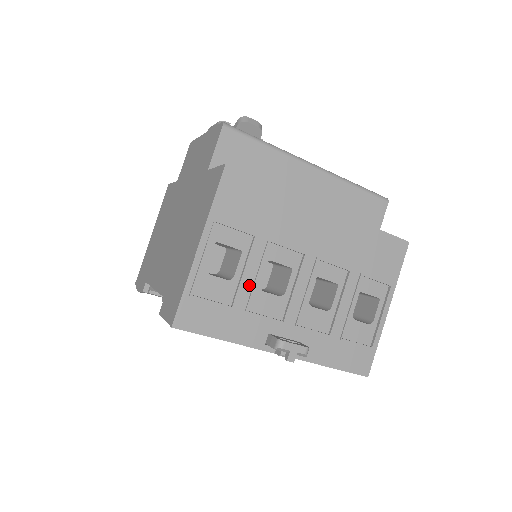
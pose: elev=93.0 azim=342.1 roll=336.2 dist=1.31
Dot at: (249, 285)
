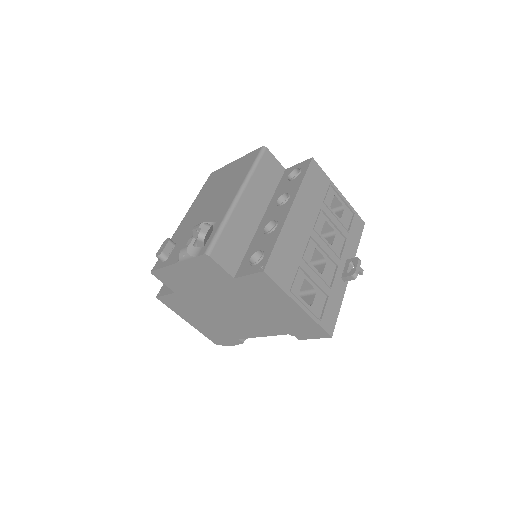
Dot at: (320, 281)
